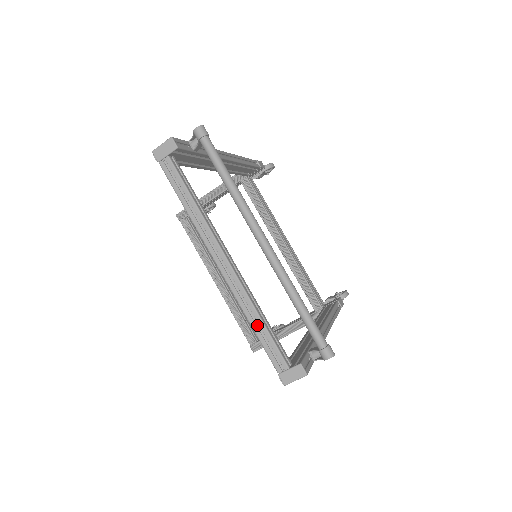
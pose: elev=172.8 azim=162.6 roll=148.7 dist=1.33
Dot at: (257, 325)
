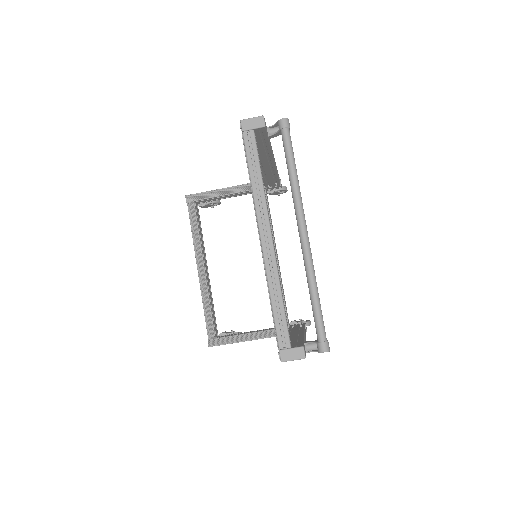
Dot at: (275, 301)
